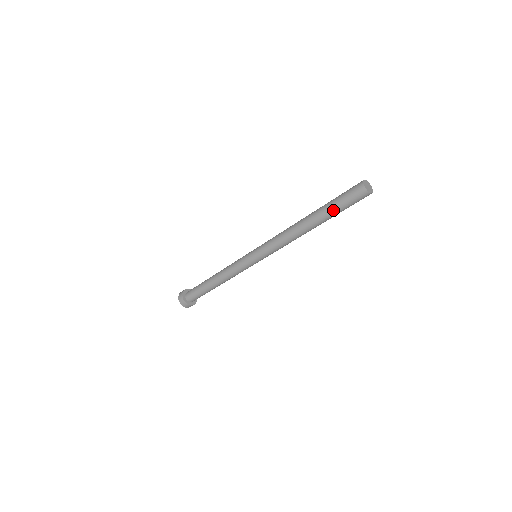
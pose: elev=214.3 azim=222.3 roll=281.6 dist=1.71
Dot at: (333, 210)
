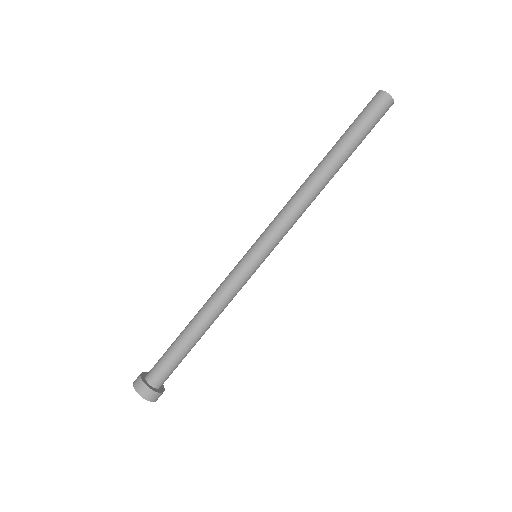
Dot at: (355, 137)
